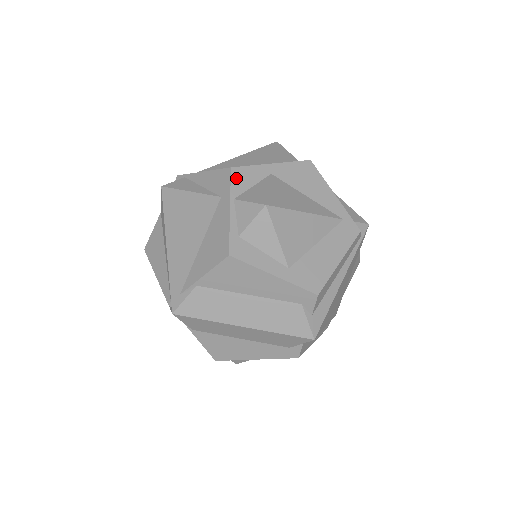
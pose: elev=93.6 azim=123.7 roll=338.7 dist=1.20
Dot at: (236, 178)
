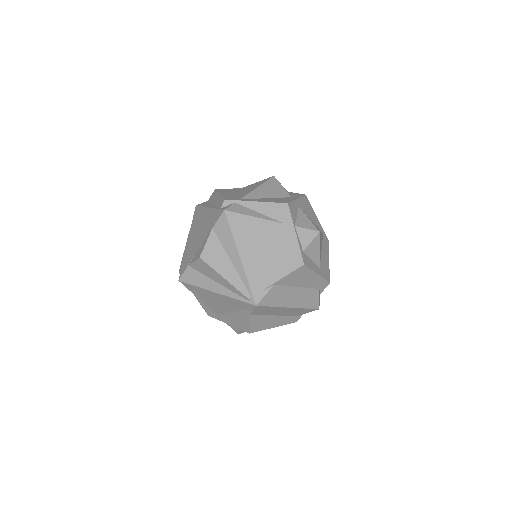
Dot at: (291, 211)
